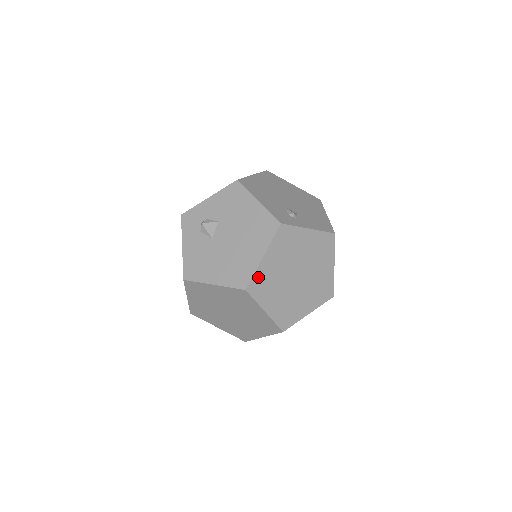
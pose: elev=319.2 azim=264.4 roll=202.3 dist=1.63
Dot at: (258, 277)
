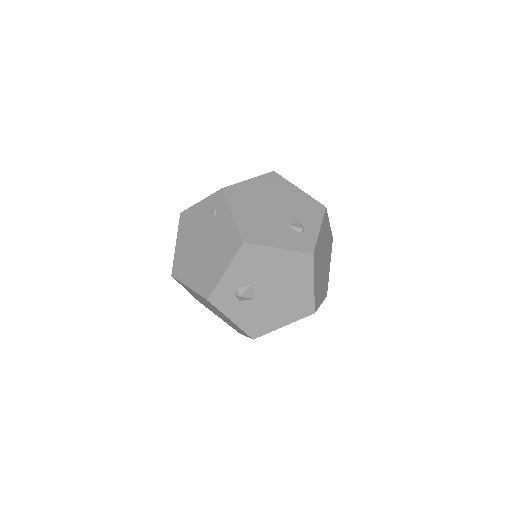
Dot at: (315, 297)
